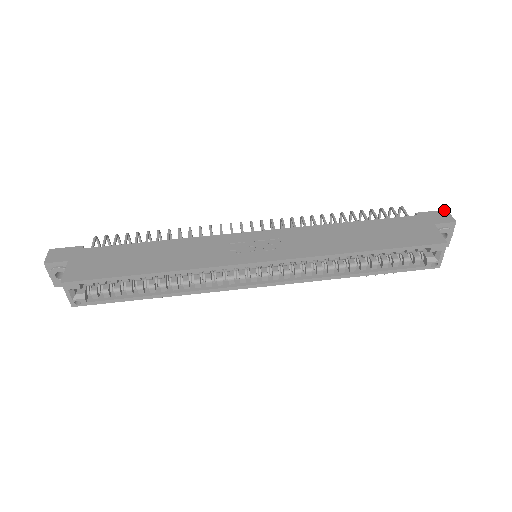
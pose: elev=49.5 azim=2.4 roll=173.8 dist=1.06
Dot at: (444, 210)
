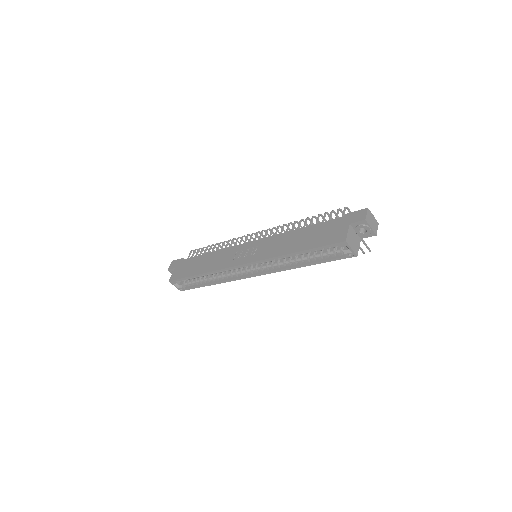
Dot at: (365, 209)
